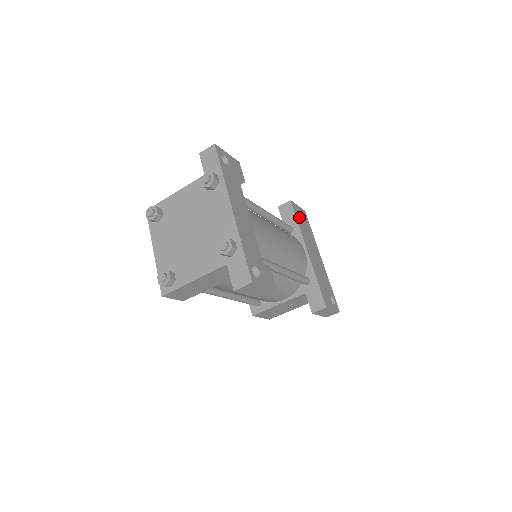
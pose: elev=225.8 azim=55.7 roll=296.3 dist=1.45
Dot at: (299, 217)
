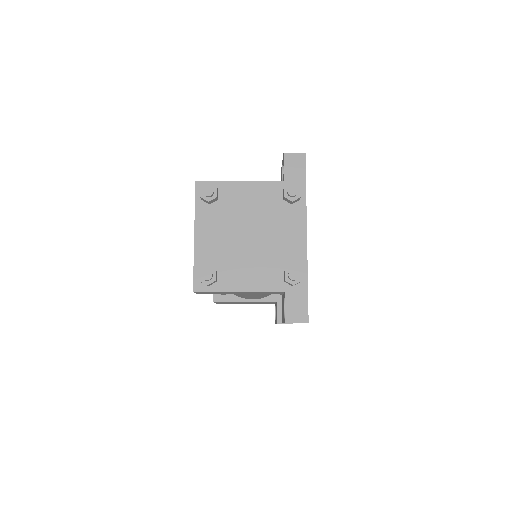
Dot at: occluded
